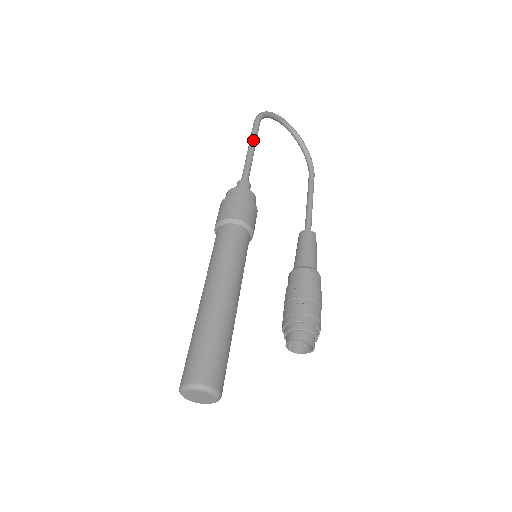
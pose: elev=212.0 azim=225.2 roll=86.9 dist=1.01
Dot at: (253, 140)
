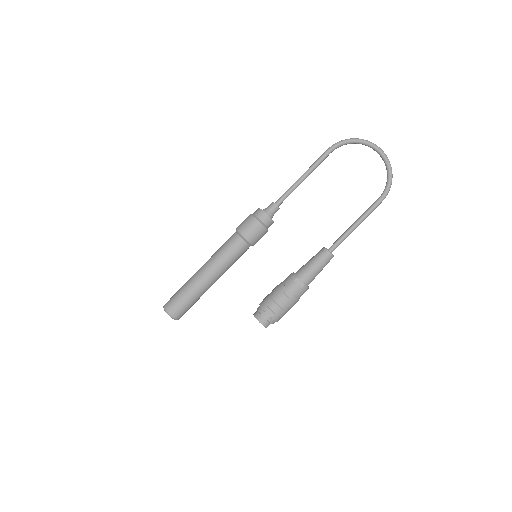
Dot at: (309, 169)
